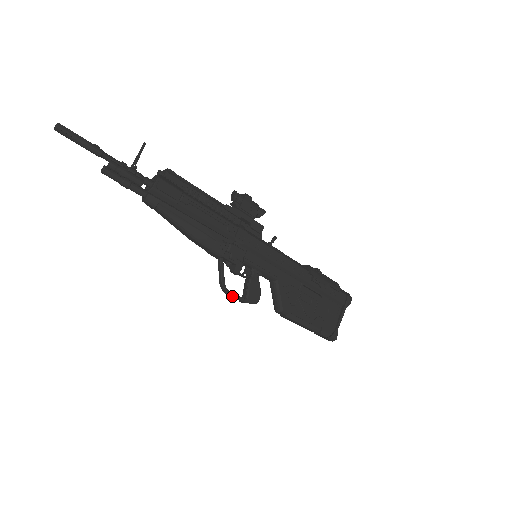
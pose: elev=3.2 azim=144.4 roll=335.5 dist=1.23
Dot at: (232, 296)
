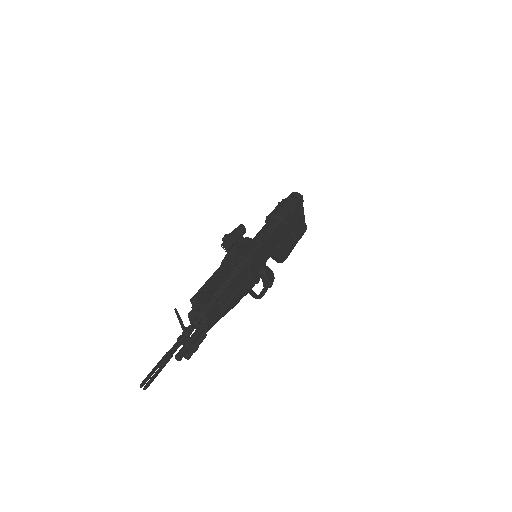
Dot at: occluded
